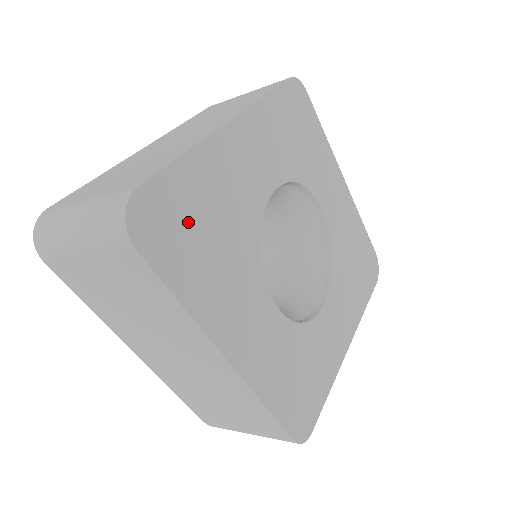
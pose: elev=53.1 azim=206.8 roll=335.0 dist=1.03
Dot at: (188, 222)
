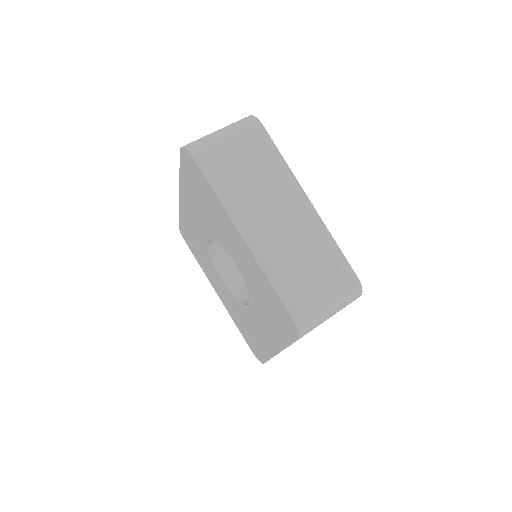
Dot at: occluded
